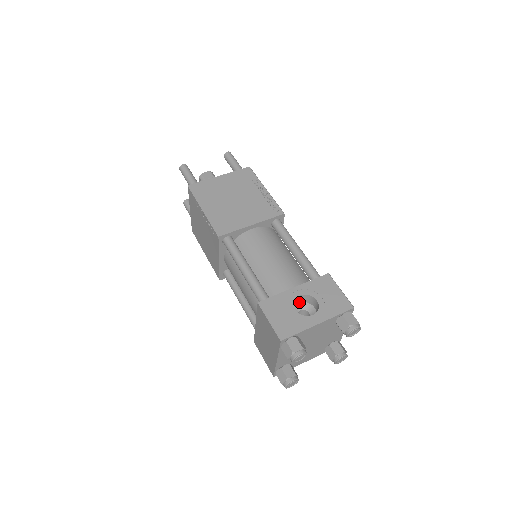
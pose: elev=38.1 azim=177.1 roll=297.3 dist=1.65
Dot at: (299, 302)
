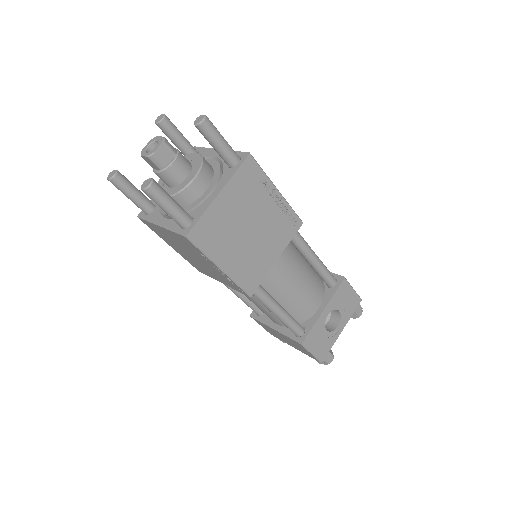
Dot at: occluded
